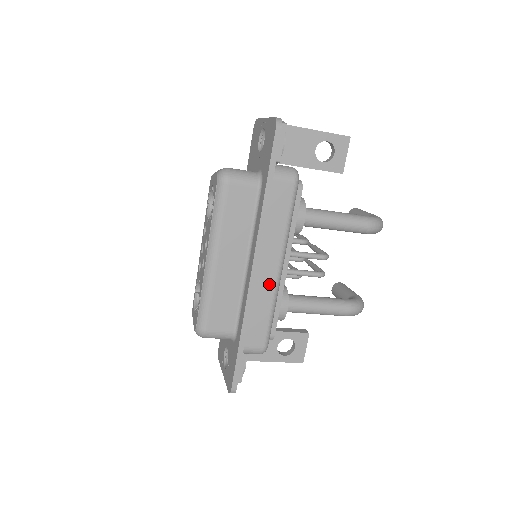
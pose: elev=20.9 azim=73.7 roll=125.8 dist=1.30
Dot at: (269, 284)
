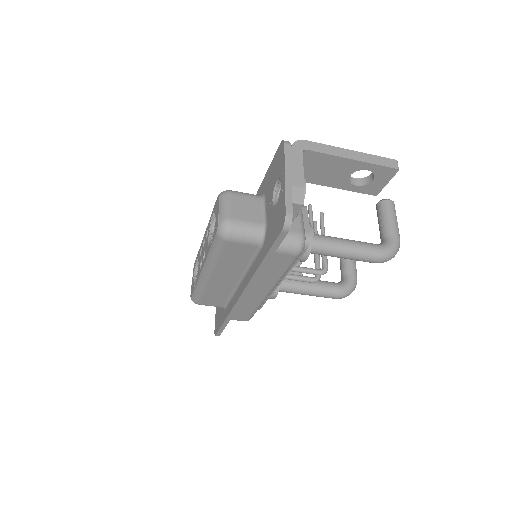
Dot at: (257, 299)
